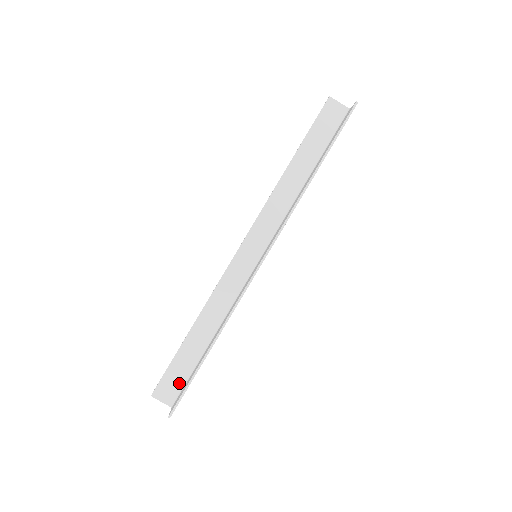
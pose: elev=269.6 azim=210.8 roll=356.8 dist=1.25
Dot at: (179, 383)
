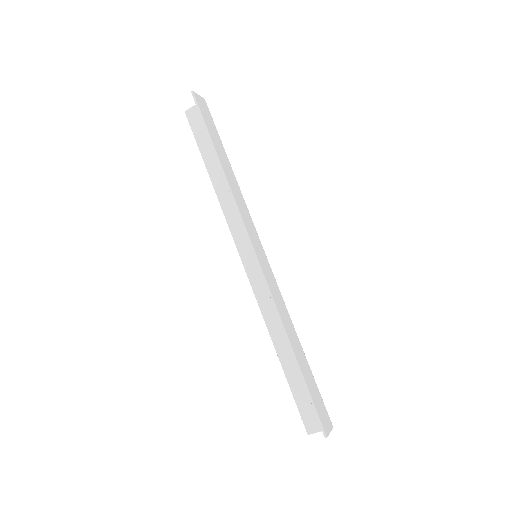
Dot at: occluded
